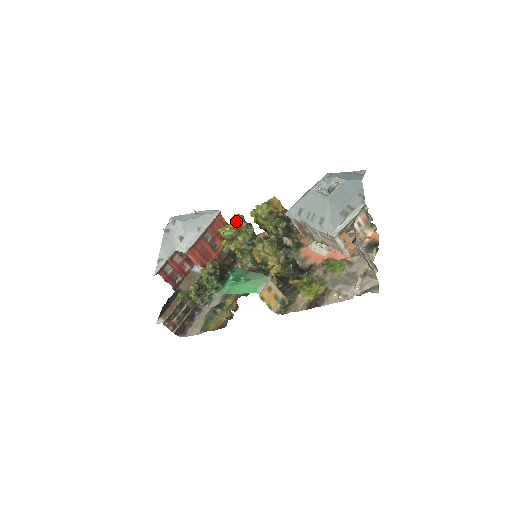
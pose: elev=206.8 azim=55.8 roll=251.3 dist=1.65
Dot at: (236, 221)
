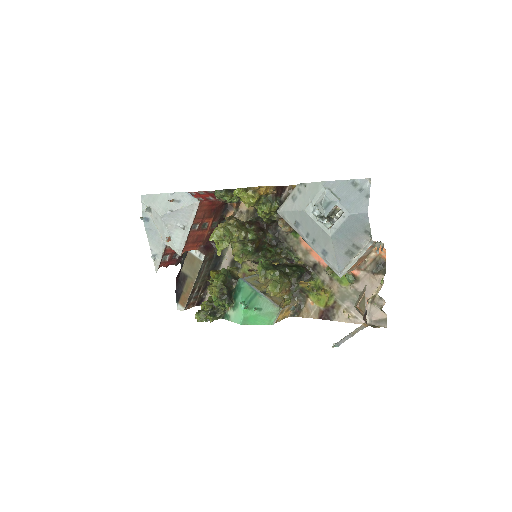
Dot at: (219, 198)
